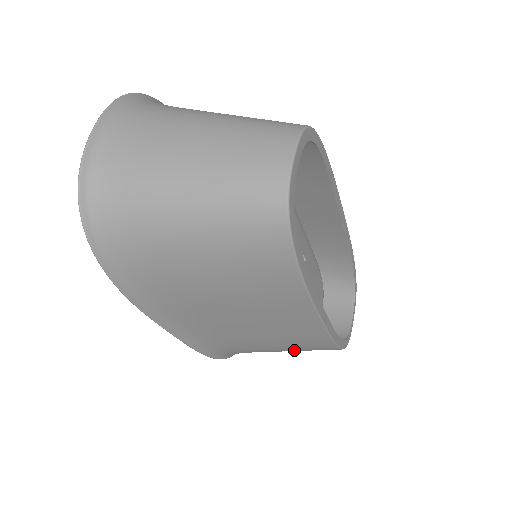
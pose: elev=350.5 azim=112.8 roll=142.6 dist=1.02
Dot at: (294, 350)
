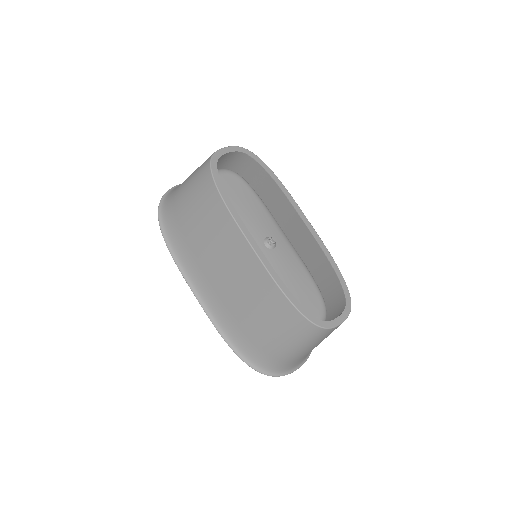
Dot at: (274, 325)
